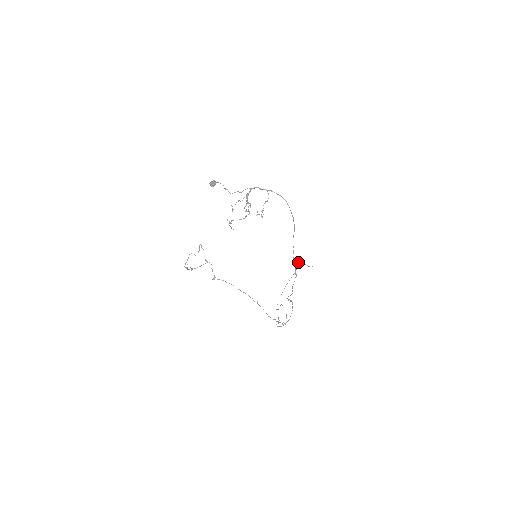
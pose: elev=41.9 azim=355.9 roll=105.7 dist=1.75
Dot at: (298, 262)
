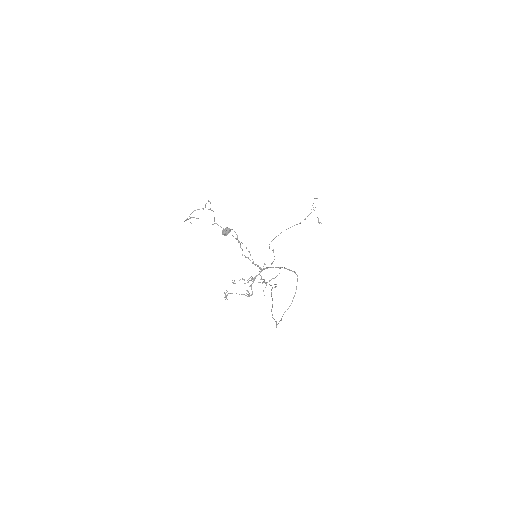
Dot at: occluded
